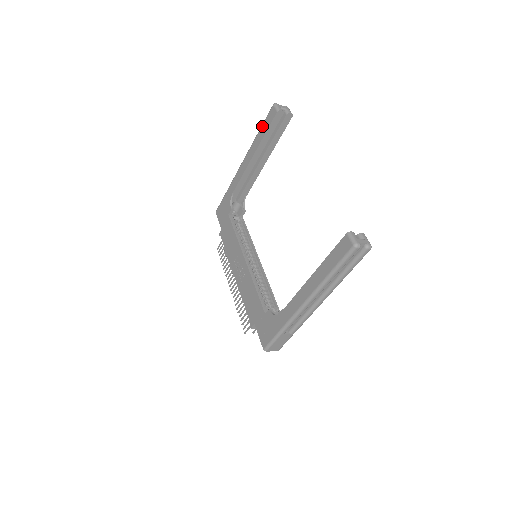
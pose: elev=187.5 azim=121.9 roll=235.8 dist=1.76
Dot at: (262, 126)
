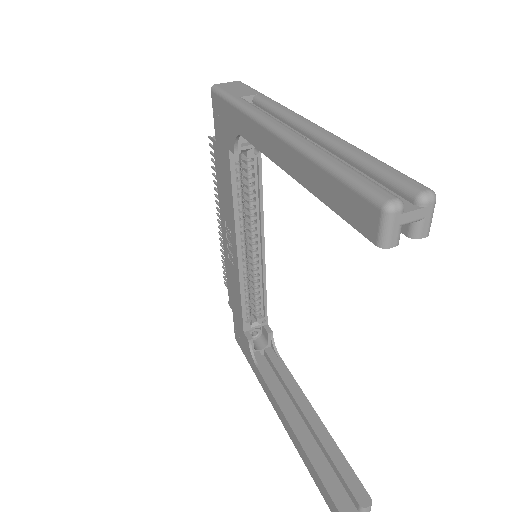
Dot at: (334, 181)
